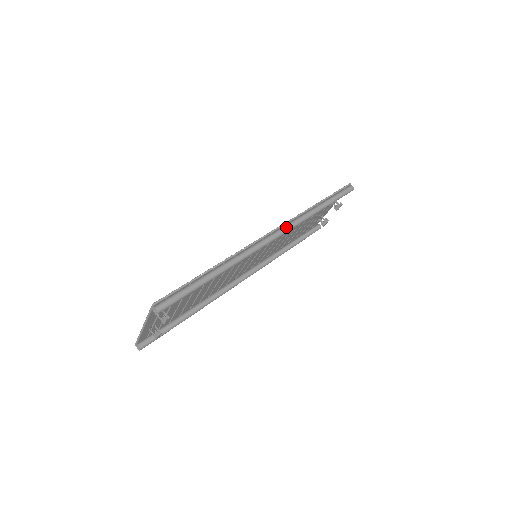
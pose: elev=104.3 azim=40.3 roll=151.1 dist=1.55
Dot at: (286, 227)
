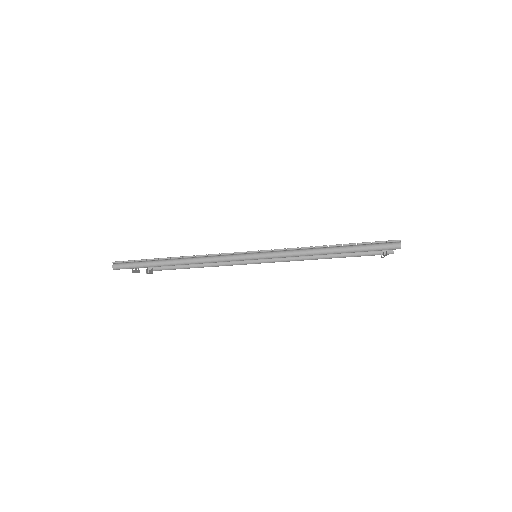
Dot at: (266, 254)
